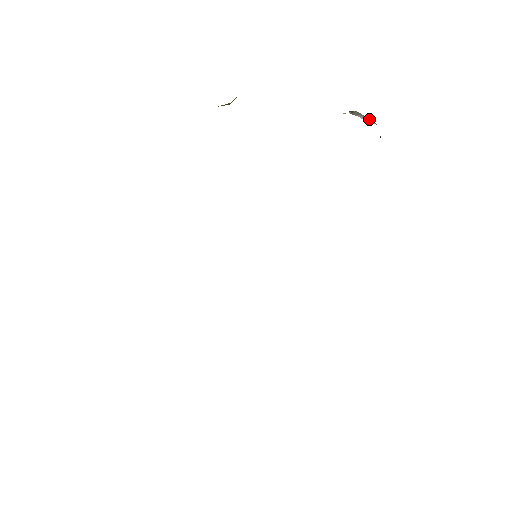
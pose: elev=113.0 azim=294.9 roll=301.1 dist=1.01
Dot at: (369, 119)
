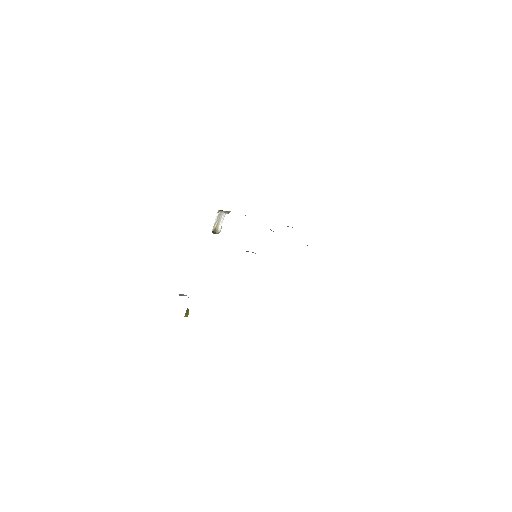
Dot at: (220, 219)
